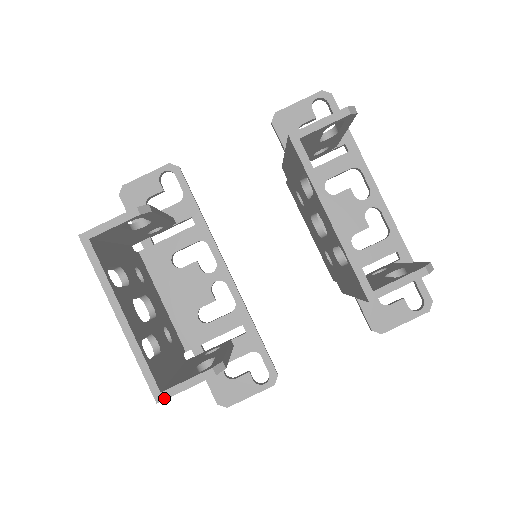
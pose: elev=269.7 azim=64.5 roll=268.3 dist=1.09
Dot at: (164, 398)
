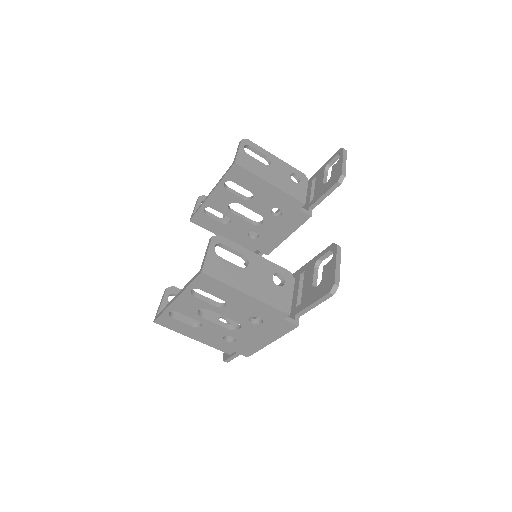
Dot at: (202, 268)
